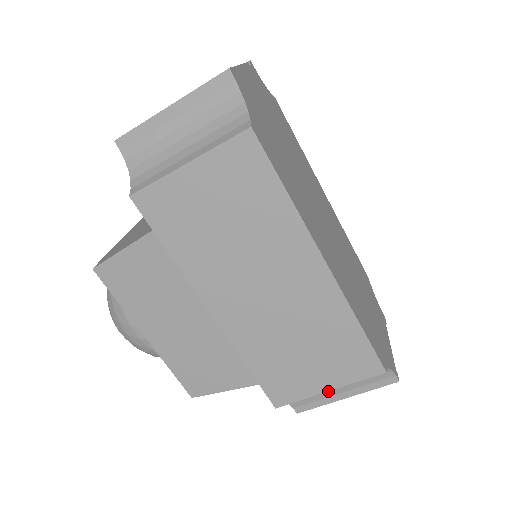
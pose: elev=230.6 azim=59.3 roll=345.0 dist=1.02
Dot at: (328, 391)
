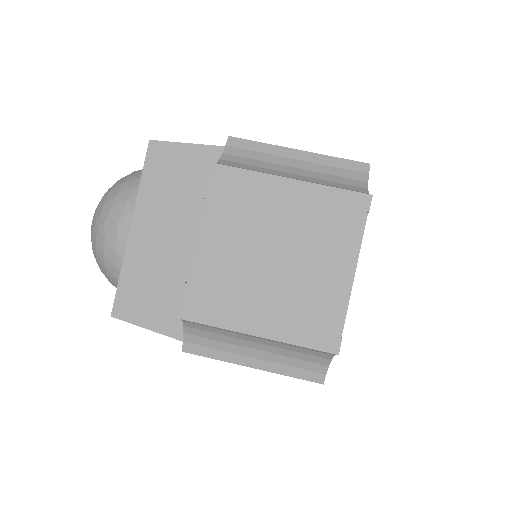
Dot at: (277, 175)
